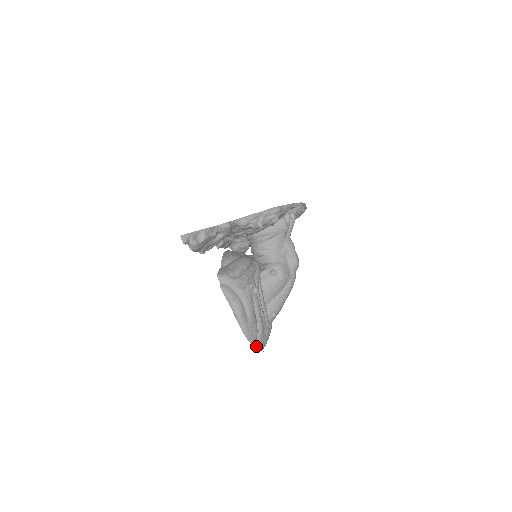
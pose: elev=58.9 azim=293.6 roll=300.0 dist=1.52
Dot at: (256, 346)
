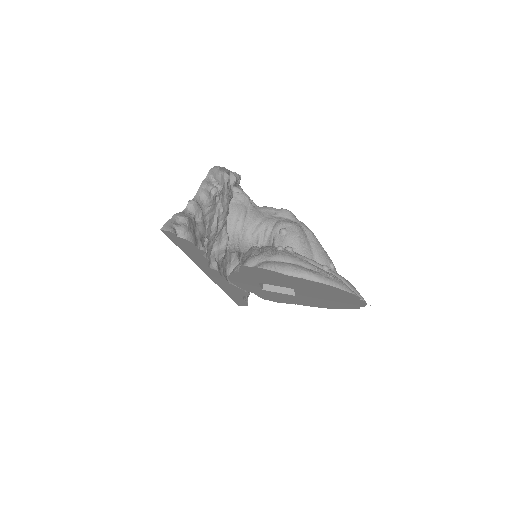
Dot at: (356, 295)
